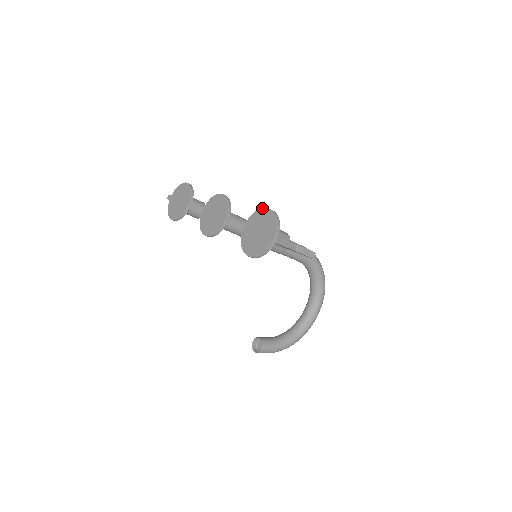
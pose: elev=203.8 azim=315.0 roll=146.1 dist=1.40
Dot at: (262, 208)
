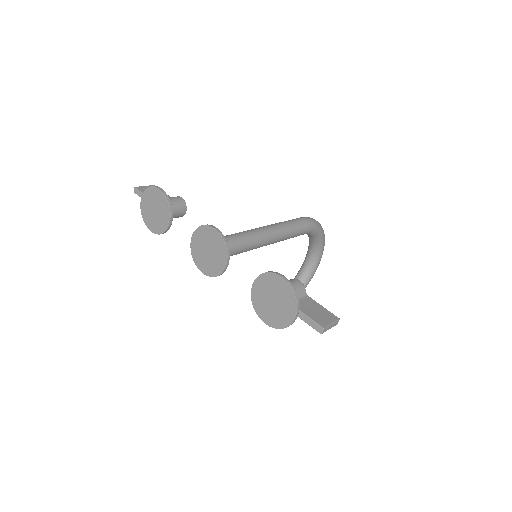
Dot at: (273, 273)
